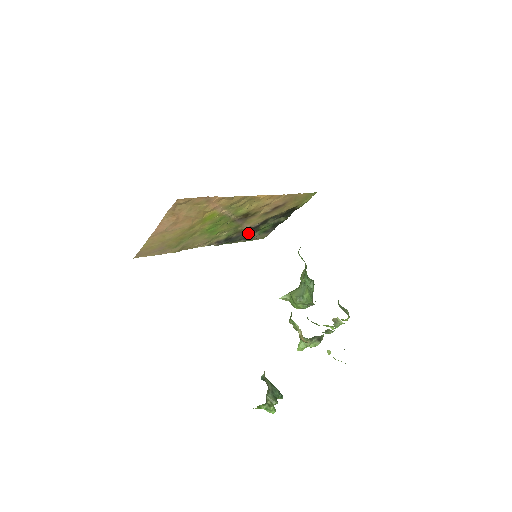
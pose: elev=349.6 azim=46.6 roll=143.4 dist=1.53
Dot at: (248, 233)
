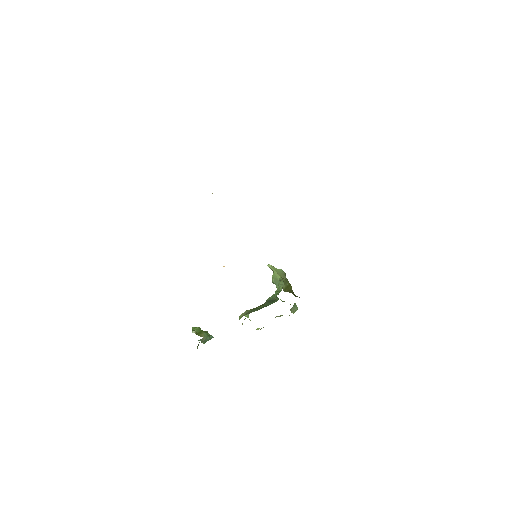
Dot at: occluded
